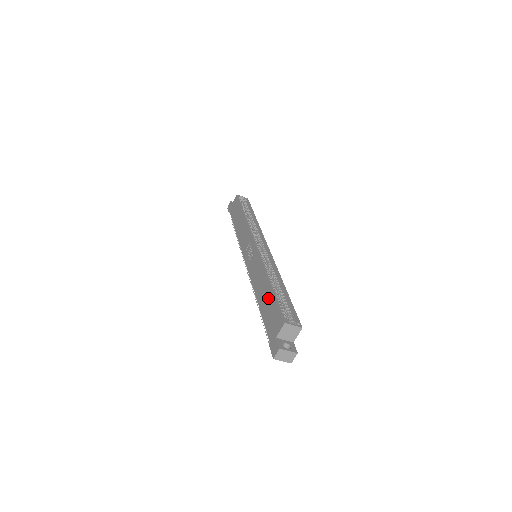
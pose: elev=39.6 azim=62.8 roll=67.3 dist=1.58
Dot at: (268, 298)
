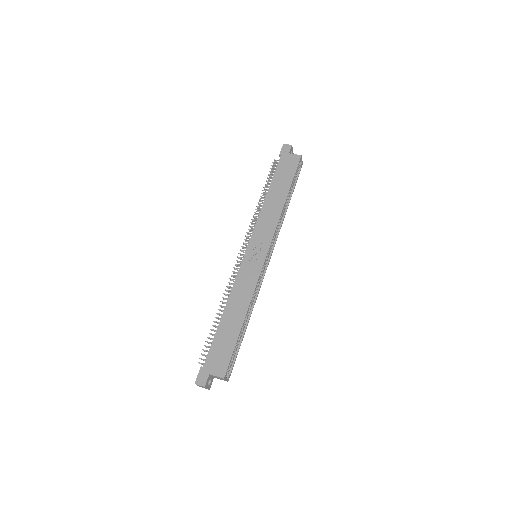
Dot at: (232, 332)
